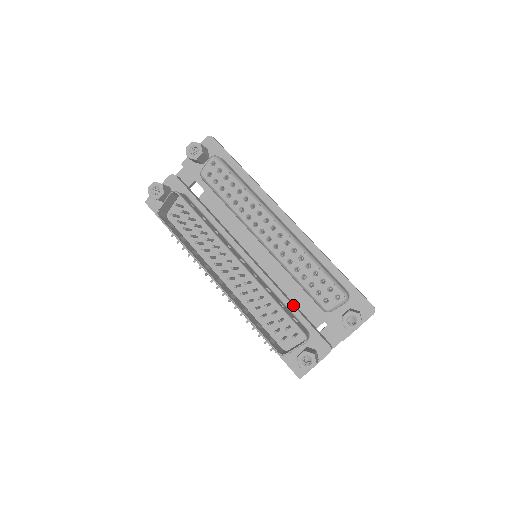
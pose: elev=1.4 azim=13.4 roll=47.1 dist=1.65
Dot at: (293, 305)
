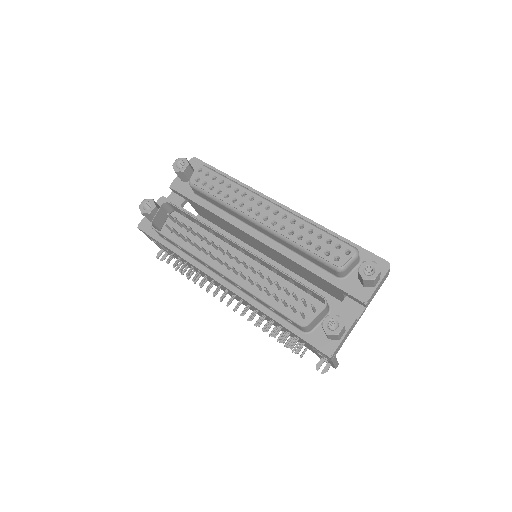
Dot at: (304, 282)
